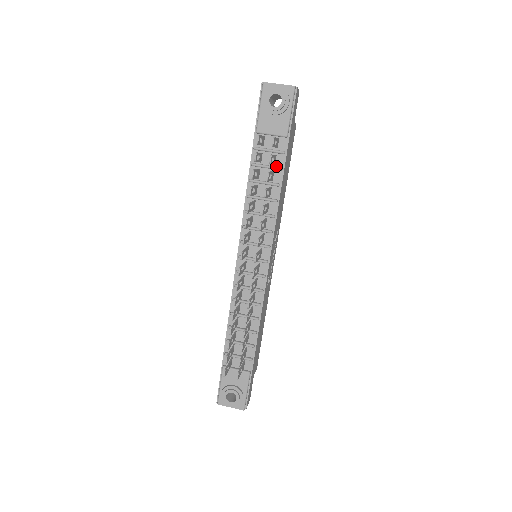
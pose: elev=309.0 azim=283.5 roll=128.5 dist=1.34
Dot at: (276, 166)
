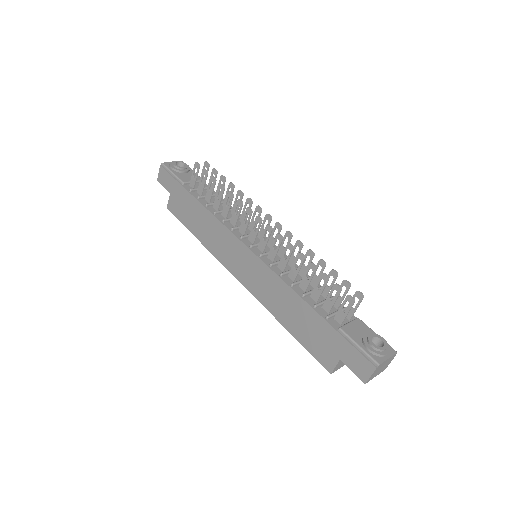
Dot at: (213, 195)
